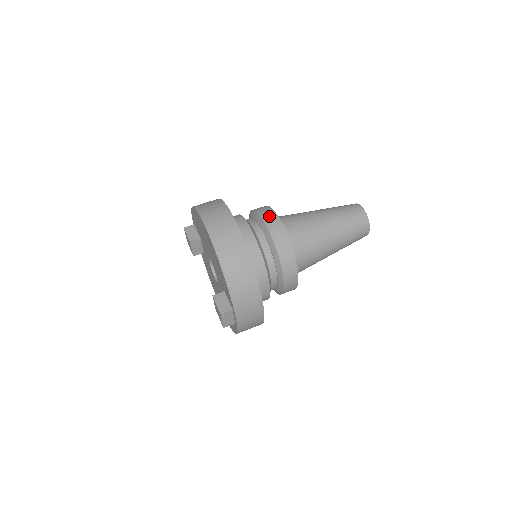
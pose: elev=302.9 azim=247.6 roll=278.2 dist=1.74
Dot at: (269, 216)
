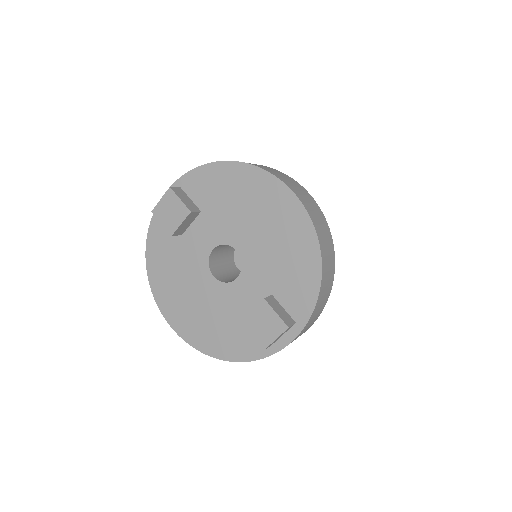
Dot at: occluded
